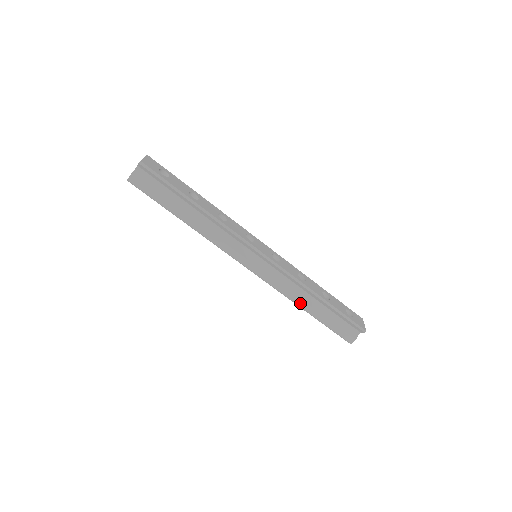
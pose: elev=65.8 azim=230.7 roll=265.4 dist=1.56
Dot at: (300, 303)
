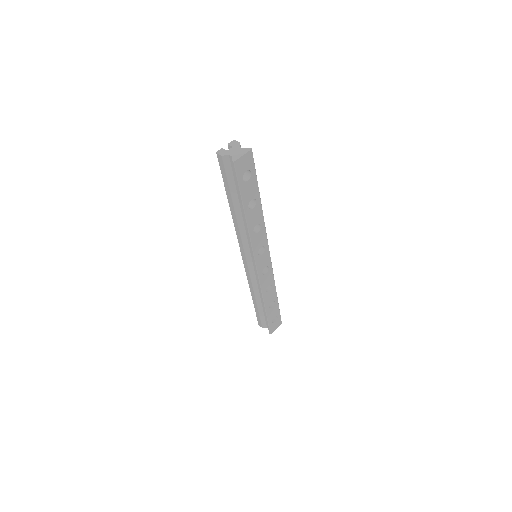
Dot at: (252, 293)
